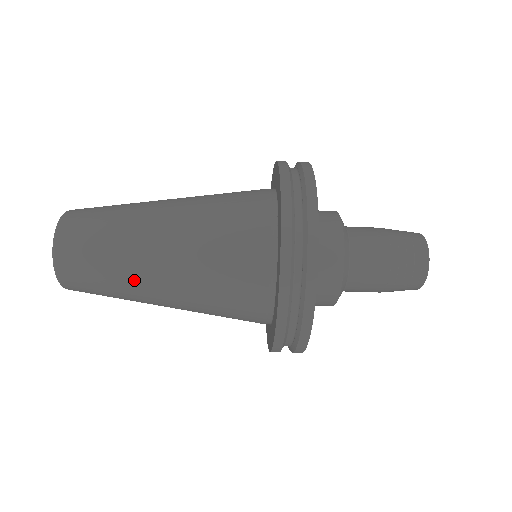
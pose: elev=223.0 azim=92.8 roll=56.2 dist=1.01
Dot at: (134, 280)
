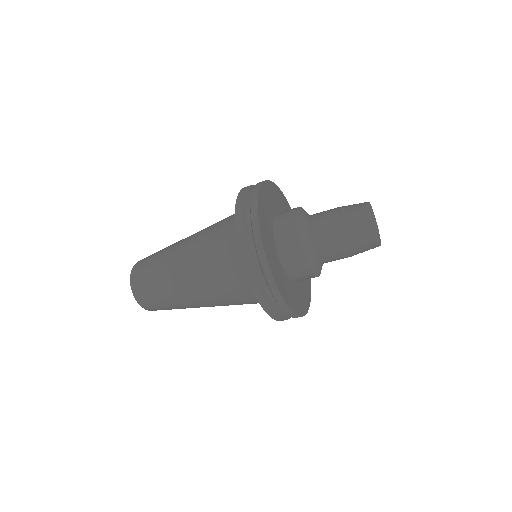
Dot at: (183, 303)
